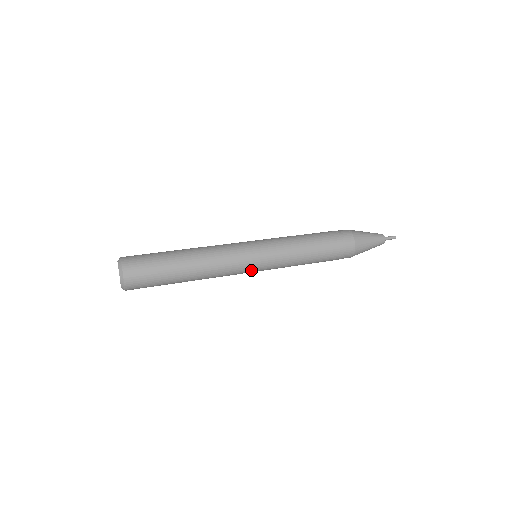
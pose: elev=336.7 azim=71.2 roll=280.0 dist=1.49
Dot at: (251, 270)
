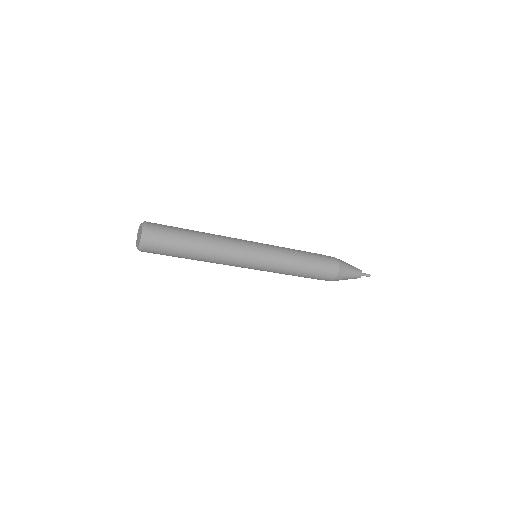
Dot at: (248, 268)
